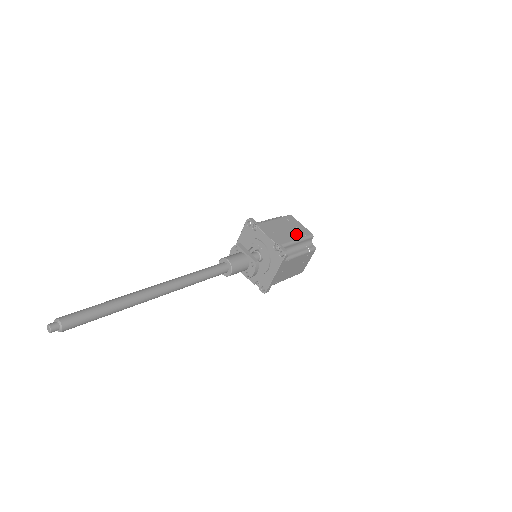
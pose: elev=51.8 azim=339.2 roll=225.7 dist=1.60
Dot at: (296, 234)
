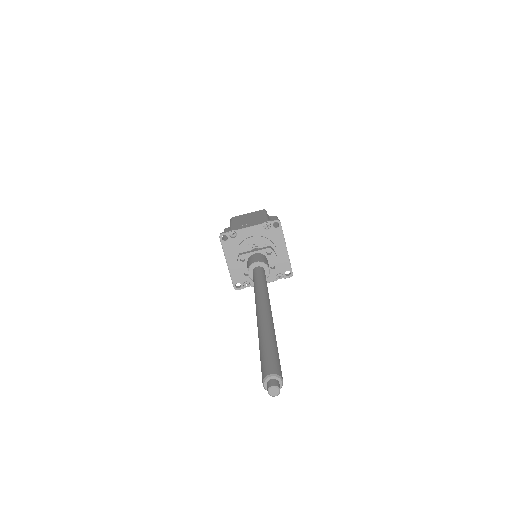
Dot at: (258, 215)
